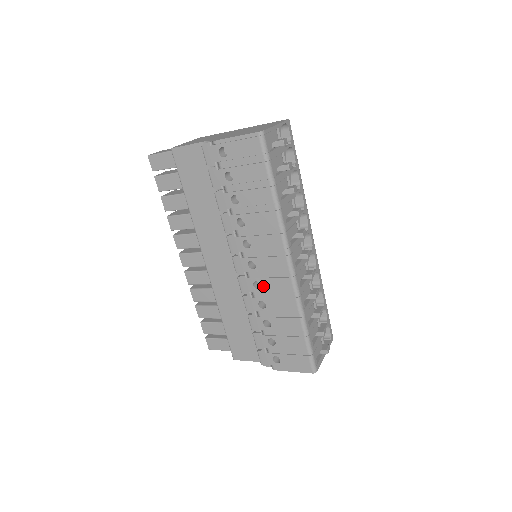
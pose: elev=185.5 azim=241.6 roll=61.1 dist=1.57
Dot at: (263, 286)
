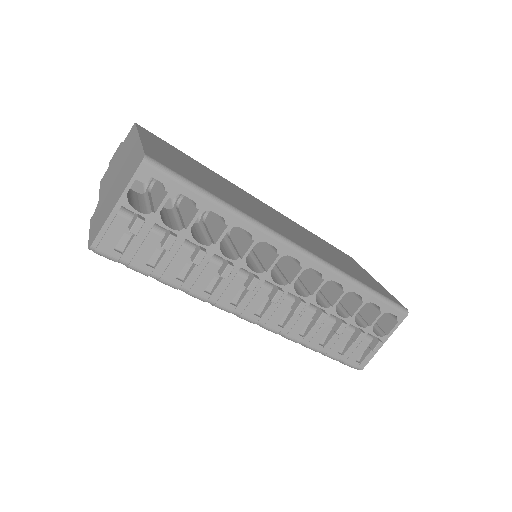
Dot at: occluded
